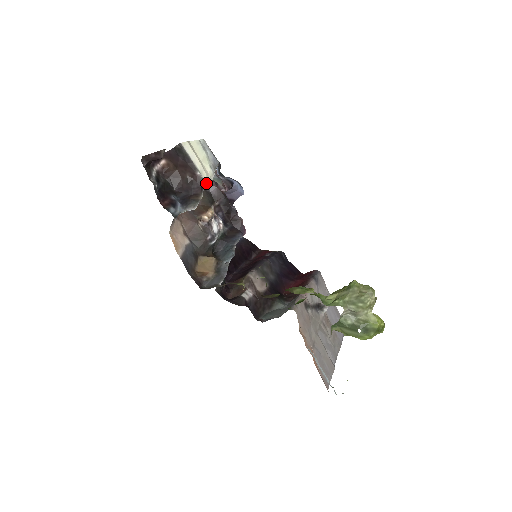
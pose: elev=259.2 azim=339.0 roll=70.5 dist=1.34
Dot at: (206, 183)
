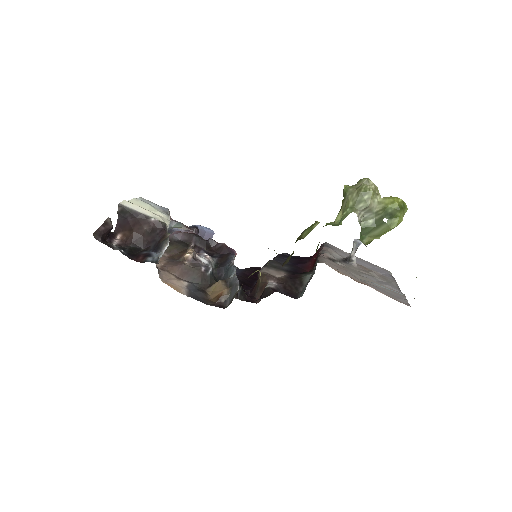
Dot at: (166, 224)
